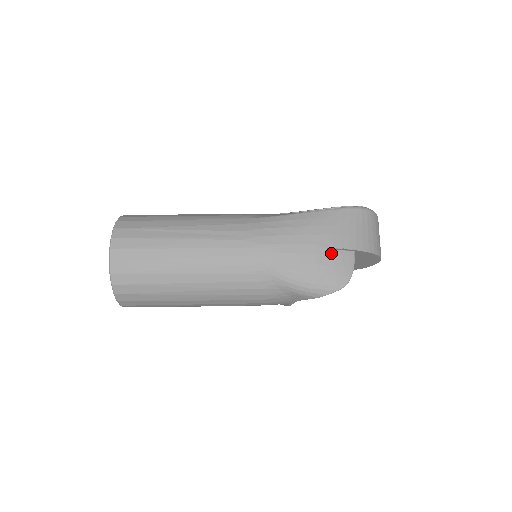
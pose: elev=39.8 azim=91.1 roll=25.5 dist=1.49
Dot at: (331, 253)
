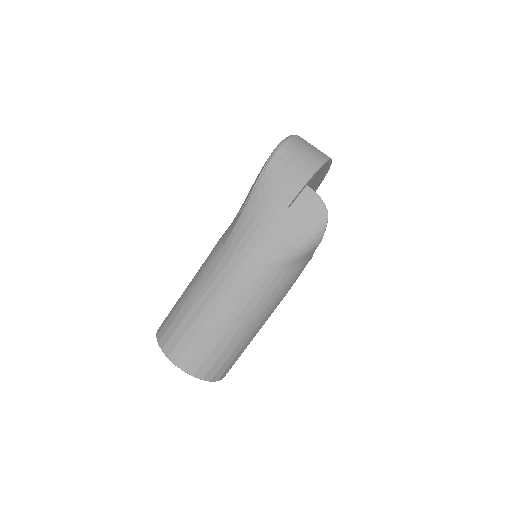
Dot at: (294, 207)
